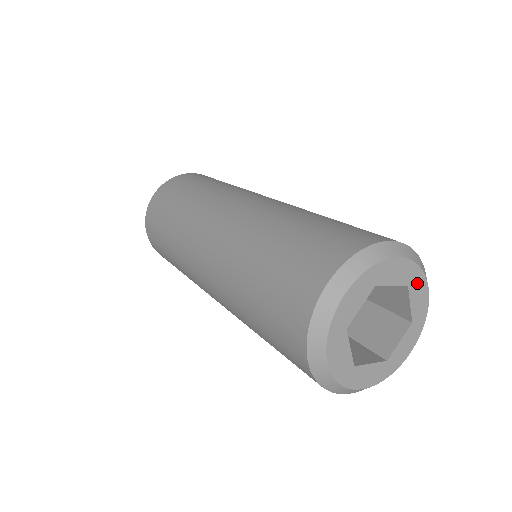
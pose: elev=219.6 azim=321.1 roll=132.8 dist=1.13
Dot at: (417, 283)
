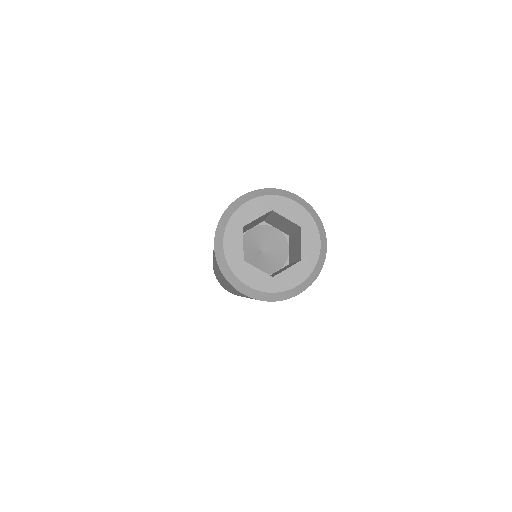
Dot at: (279, 204)
